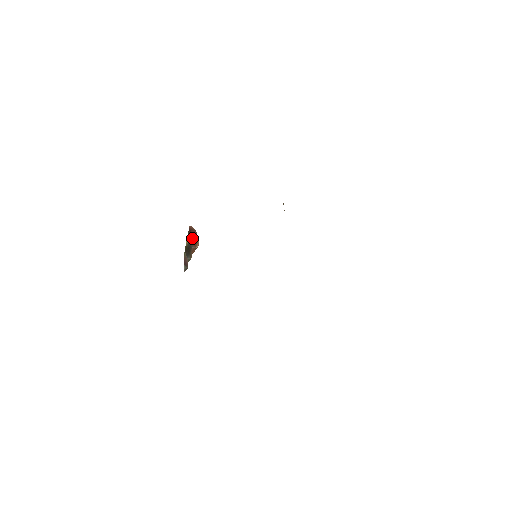
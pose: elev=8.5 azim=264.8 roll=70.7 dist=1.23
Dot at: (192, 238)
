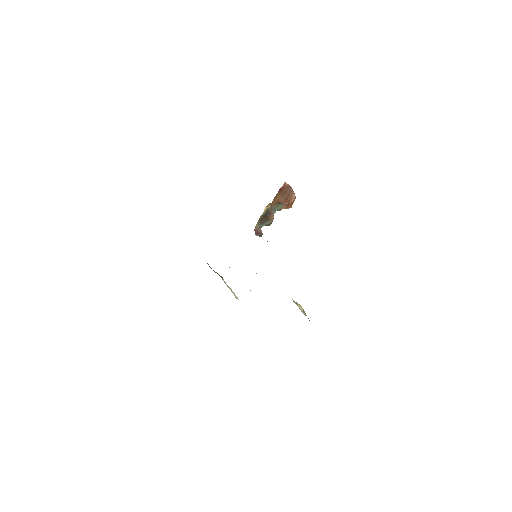
Dot at: (283, 196)
